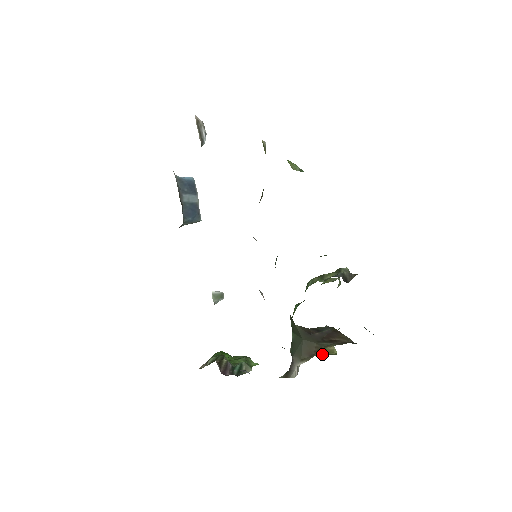
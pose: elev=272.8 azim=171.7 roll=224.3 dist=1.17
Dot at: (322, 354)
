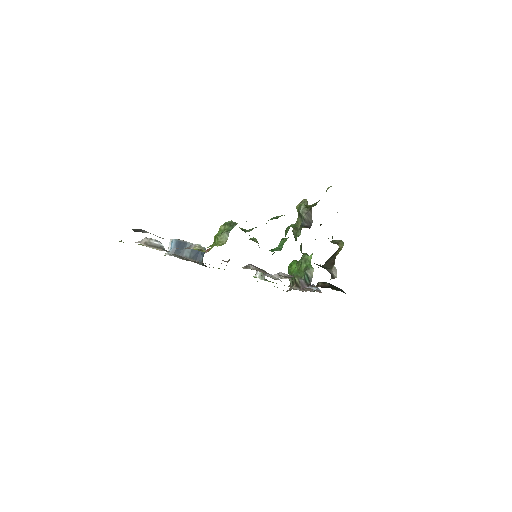
Dot at: (338, 253)
